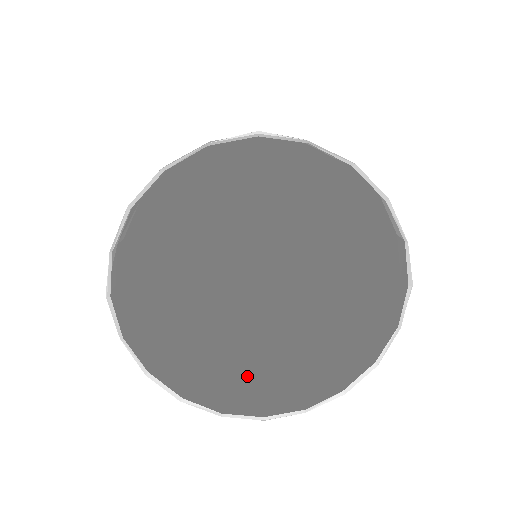
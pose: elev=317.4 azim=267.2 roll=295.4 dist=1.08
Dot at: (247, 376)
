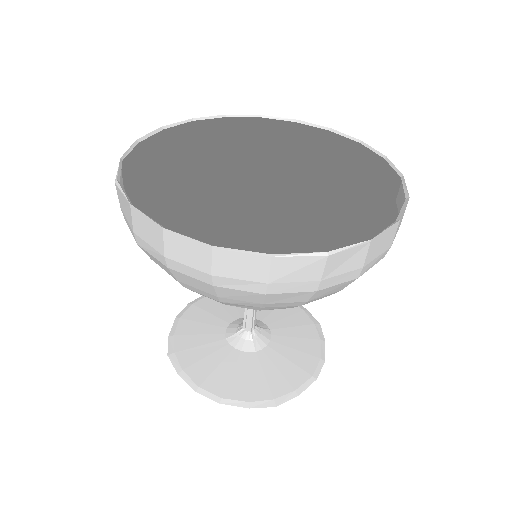
Dot at: (292, 300)
